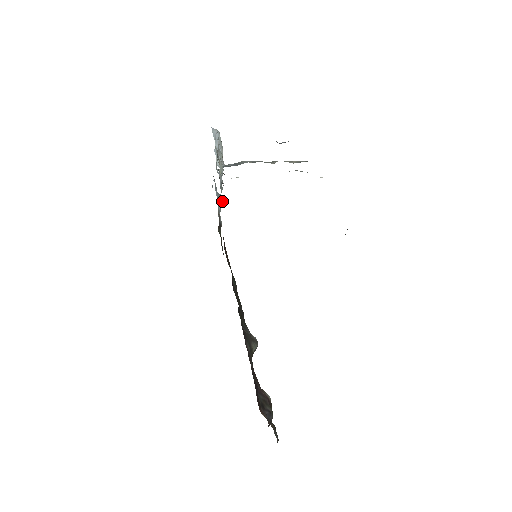
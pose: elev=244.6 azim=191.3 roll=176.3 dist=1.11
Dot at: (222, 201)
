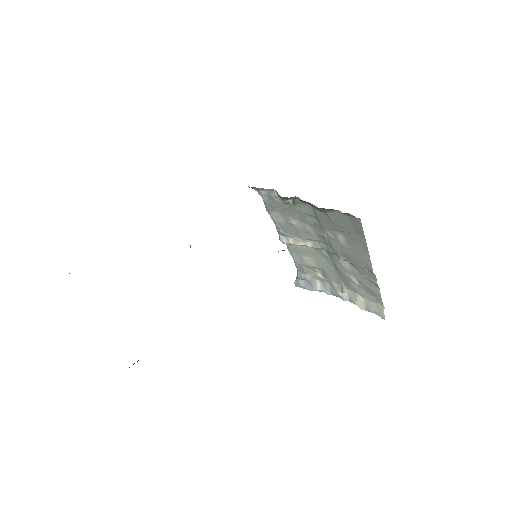
Dot at: occluded
